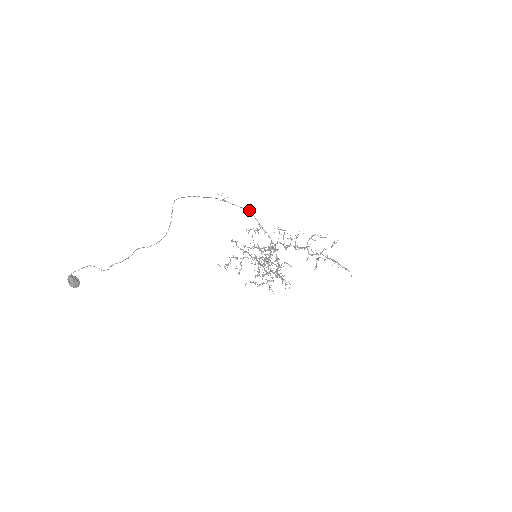
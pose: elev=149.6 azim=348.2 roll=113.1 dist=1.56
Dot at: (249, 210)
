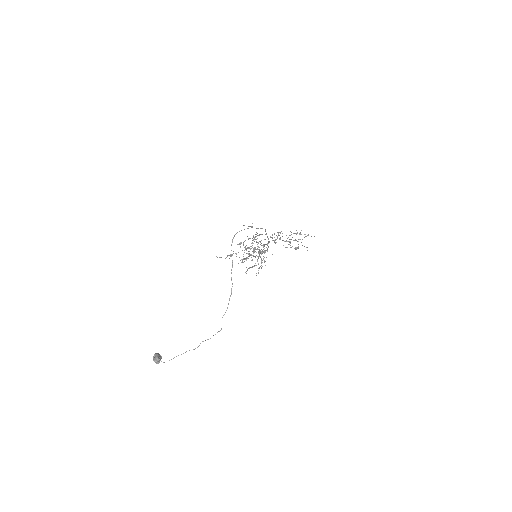
Dot at: (265, 229)
